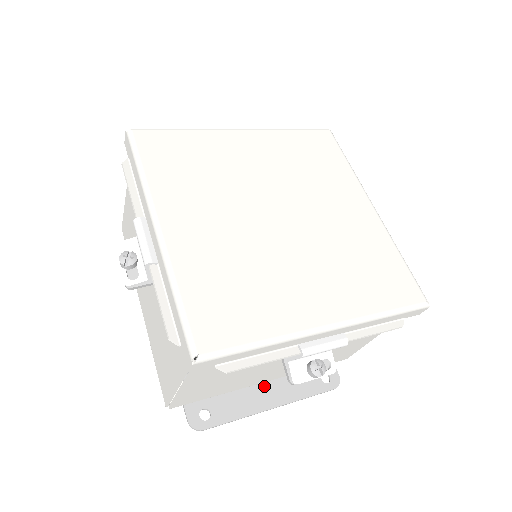
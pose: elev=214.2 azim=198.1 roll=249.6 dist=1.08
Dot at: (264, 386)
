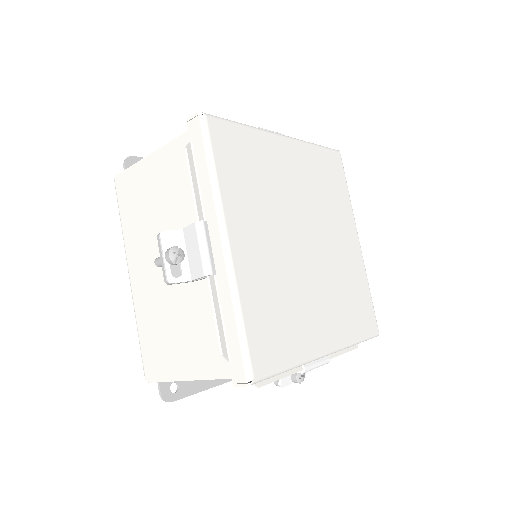
Dot at: occluded
